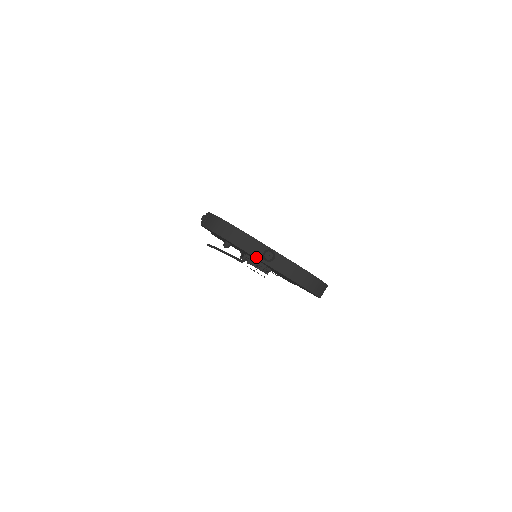
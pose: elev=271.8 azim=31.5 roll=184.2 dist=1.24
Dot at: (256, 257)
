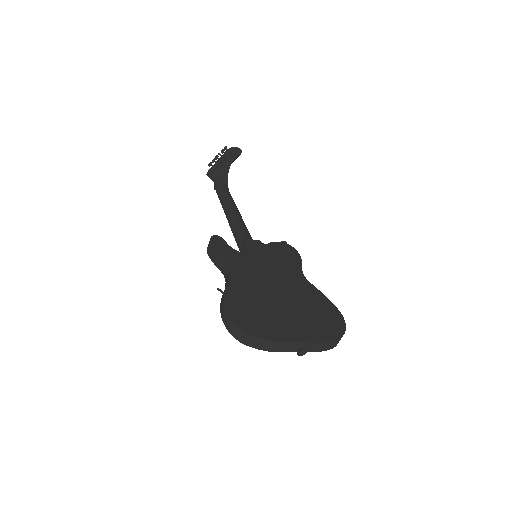
Dot at: occluded
